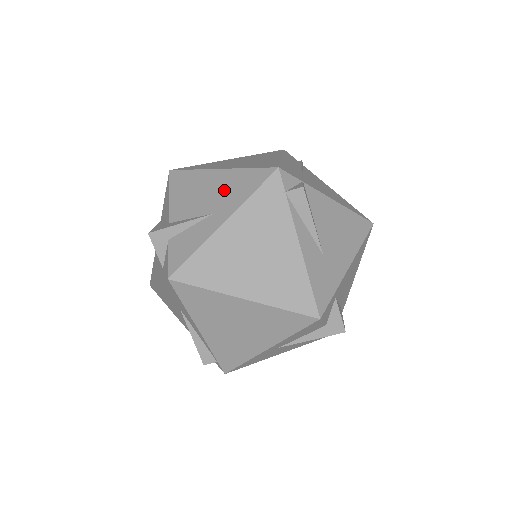
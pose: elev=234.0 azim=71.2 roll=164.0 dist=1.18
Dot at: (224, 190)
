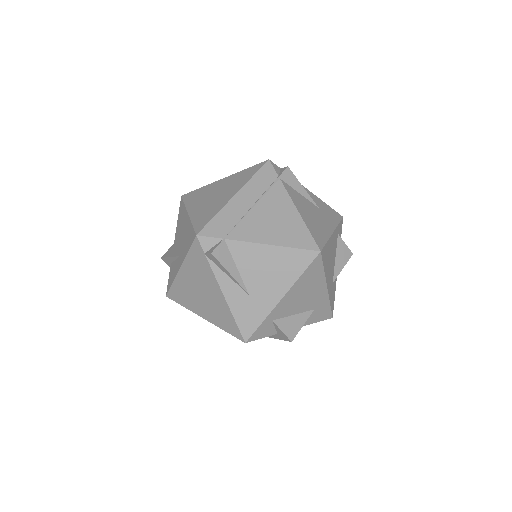
Dot at: (185, 238)
